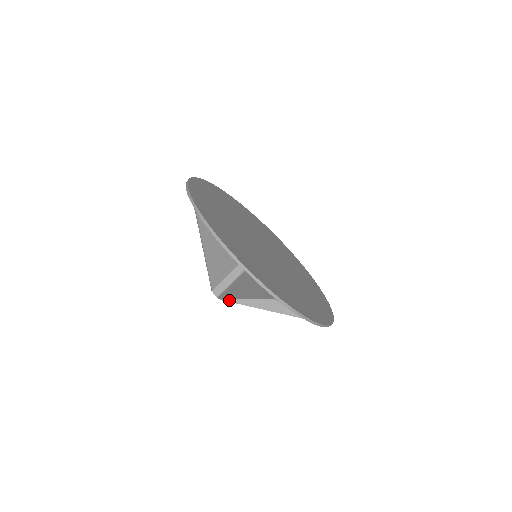
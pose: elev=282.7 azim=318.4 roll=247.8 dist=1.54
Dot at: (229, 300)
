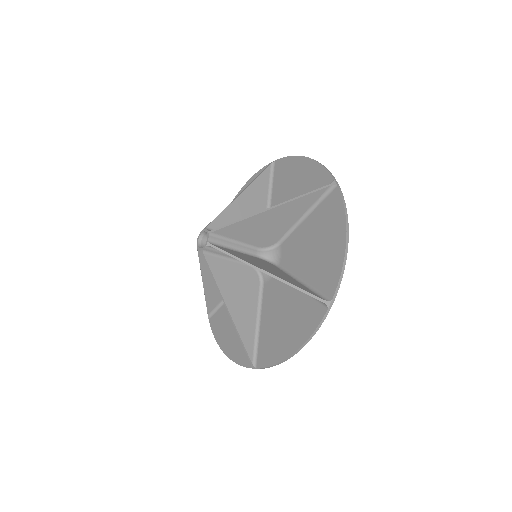
Dot at: (214, 245)
